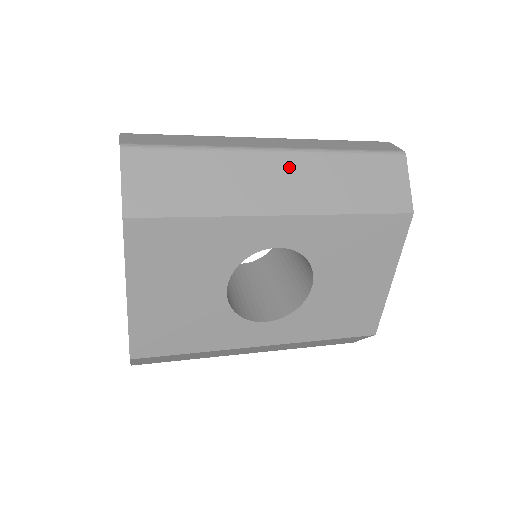
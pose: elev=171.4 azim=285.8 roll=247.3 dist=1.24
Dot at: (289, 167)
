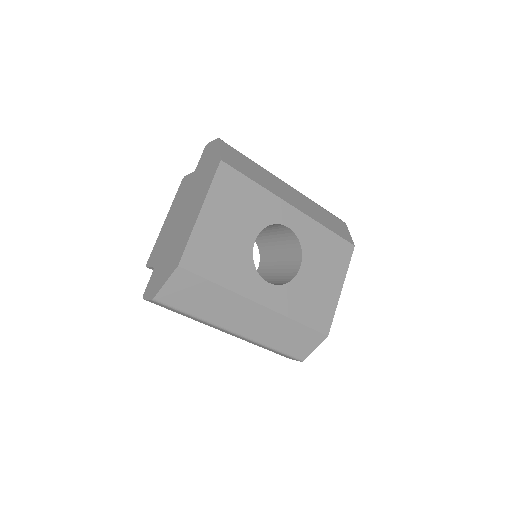
Dot at: (295, 193)
